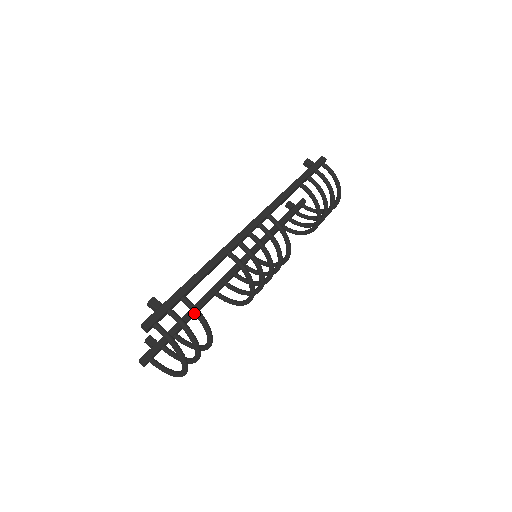
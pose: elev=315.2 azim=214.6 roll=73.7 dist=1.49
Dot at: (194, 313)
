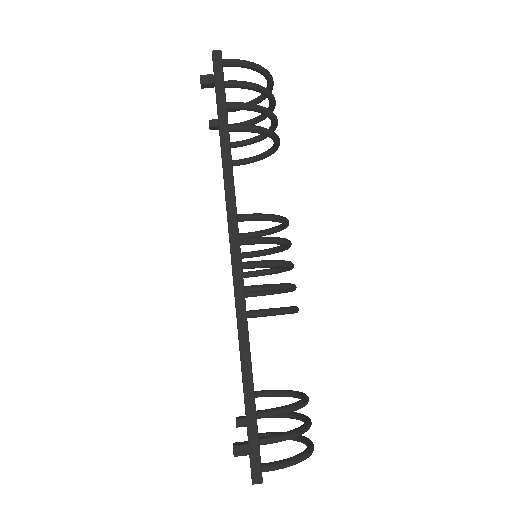
Dot at: occluded
